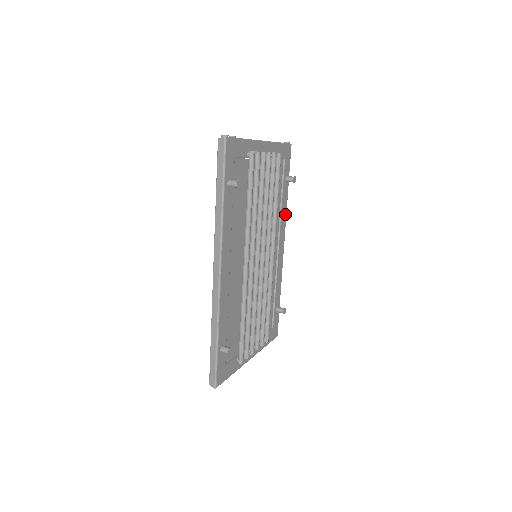
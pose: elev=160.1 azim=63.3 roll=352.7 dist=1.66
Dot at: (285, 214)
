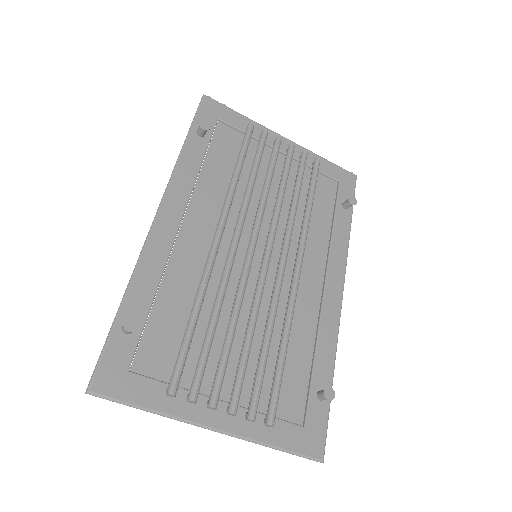
Dot at: (344, 249)
